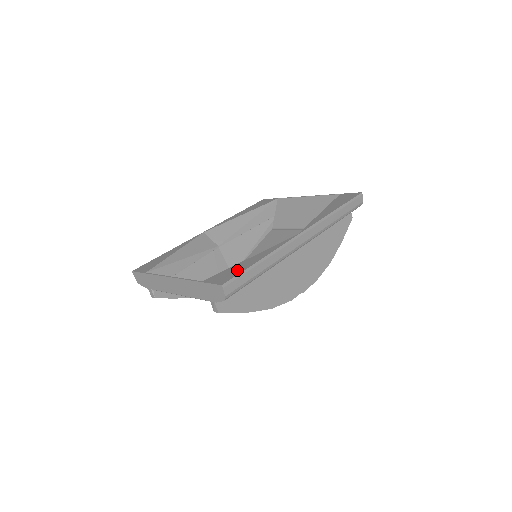
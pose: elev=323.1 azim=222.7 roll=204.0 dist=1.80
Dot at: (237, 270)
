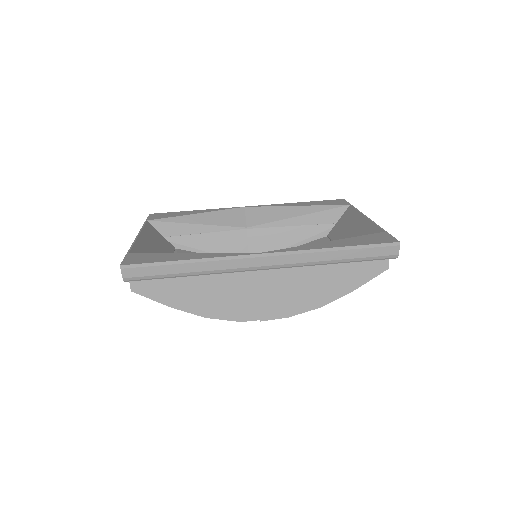
Dot at: (155, 258)
